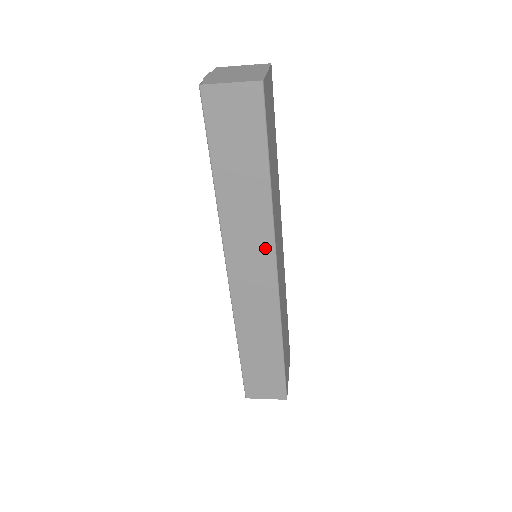
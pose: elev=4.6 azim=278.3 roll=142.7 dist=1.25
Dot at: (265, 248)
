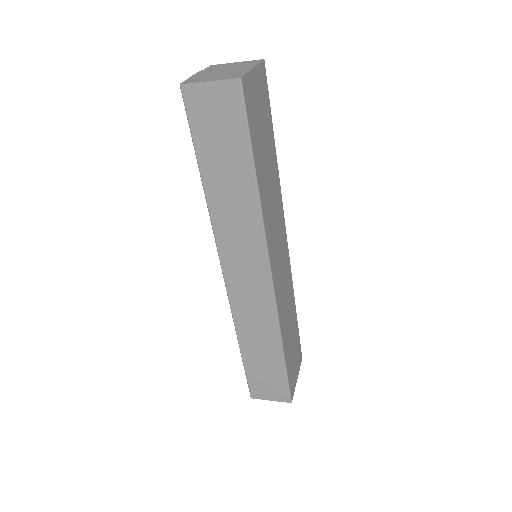
Dot at: (257, 249)
